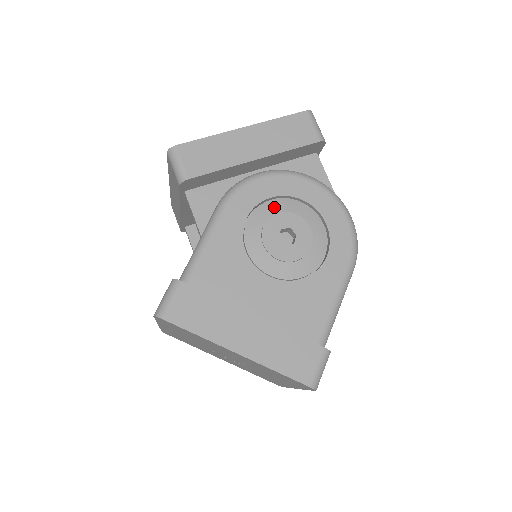
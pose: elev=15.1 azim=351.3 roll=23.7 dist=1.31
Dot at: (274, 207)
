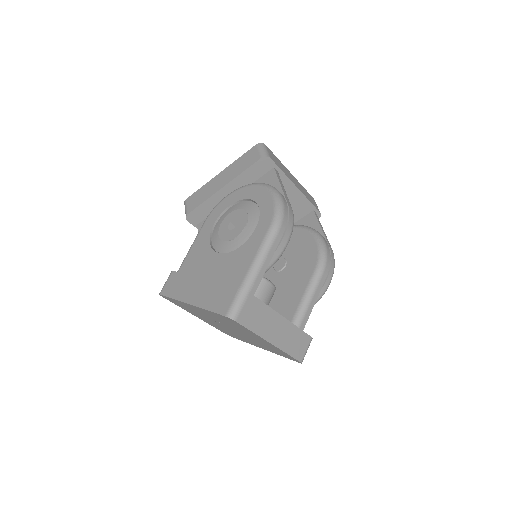
Dot at: (230, 211)
